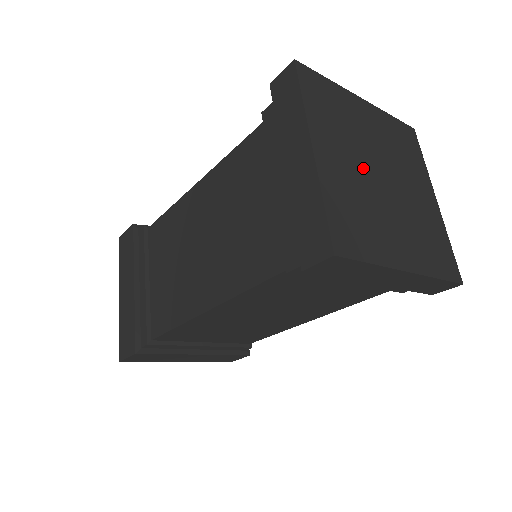
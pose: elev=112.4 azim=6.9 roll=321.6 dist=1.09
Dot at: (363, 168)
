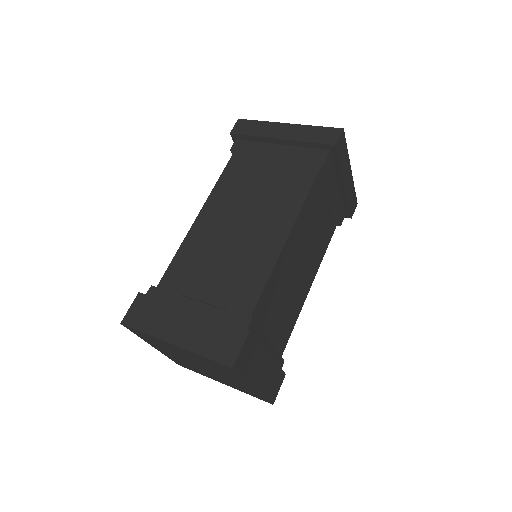
Dot at: occluded
